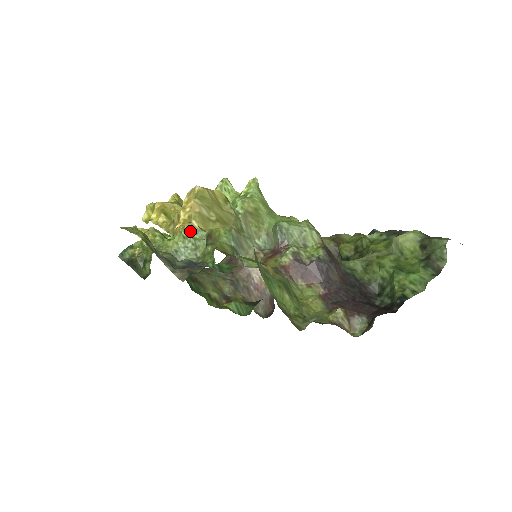
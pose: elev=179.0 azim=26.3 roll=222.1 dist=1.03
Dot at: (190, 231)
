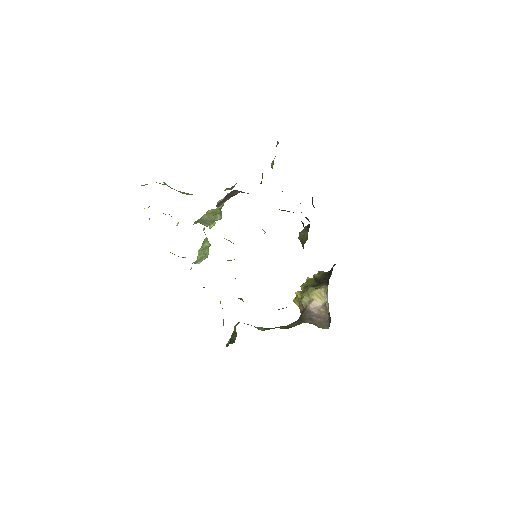
Dot at: (201, 250)
